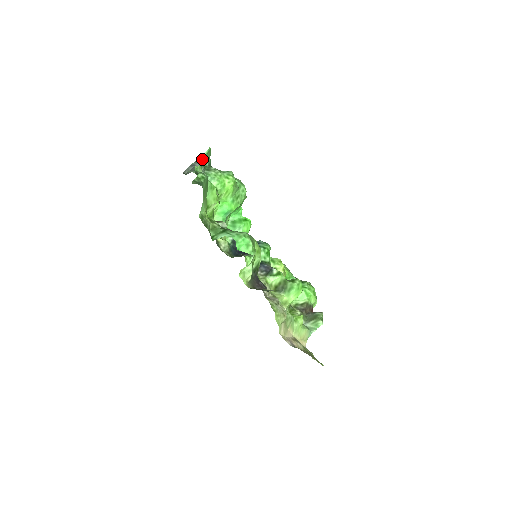
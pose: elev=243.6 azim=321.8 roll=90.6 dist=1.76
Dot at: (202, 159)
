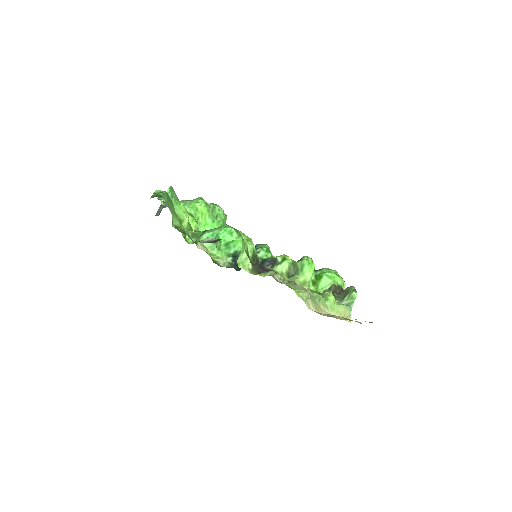
Dot at: occluded
